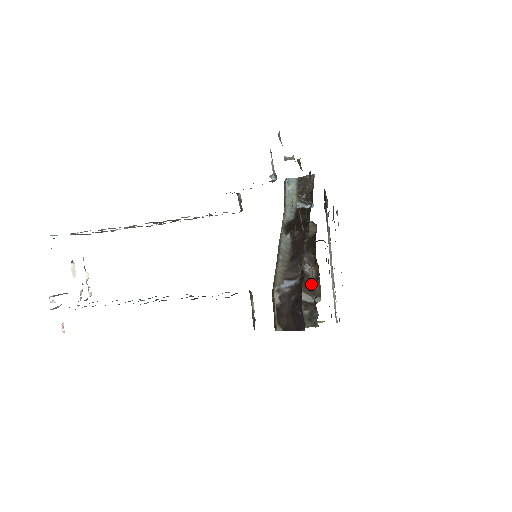
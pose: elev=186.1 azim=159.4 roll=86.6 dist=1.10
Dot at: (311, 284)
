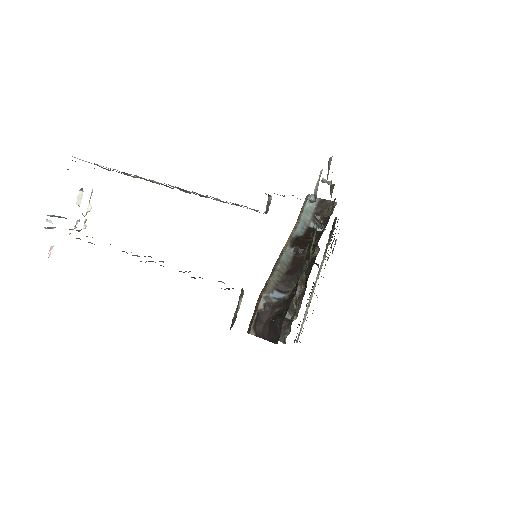
Dot at: (296, 303)
